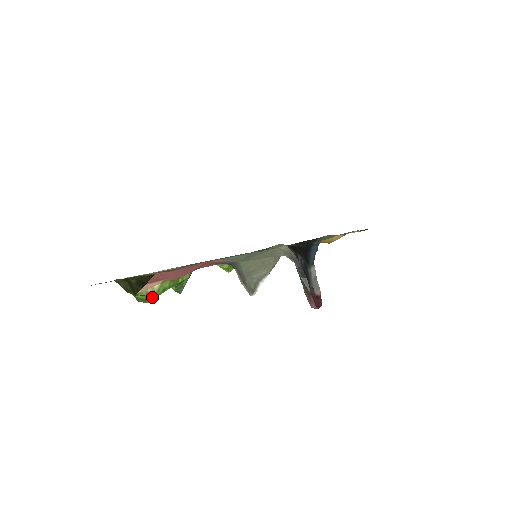
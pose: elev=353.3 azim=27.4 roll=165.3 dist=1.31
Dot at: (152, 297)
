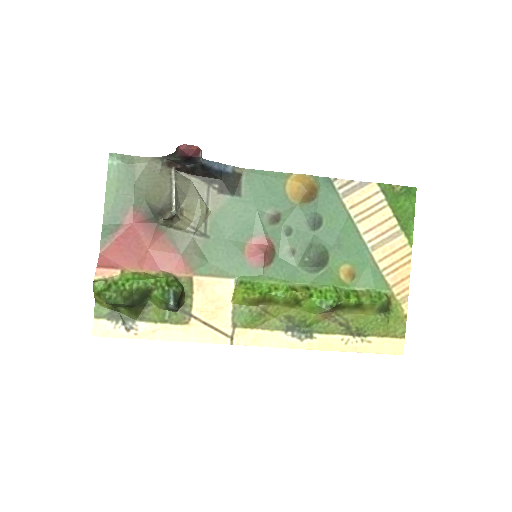
Dot at: (115, 286)
